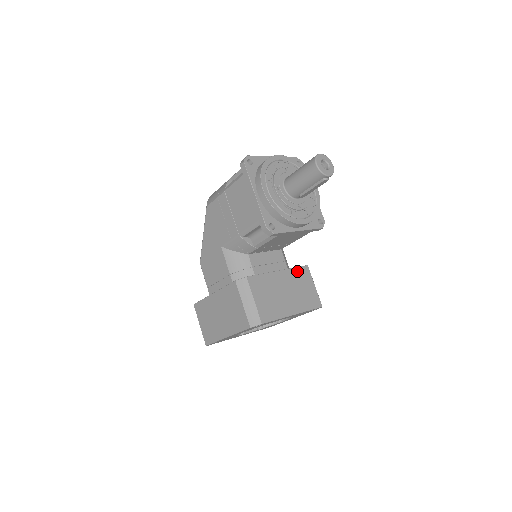
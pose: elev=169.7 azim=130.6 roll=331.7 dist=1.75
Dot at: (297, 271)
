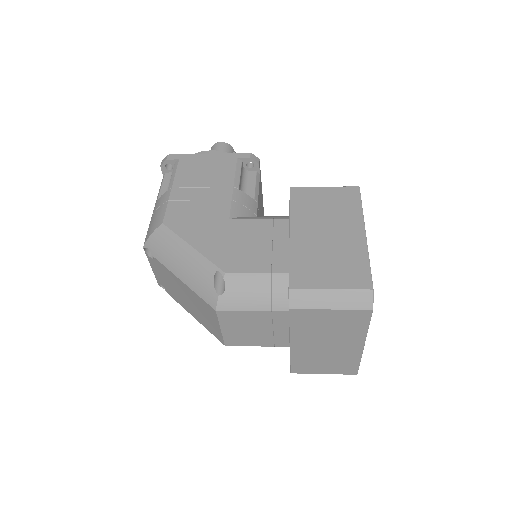
Dot at: occluded
